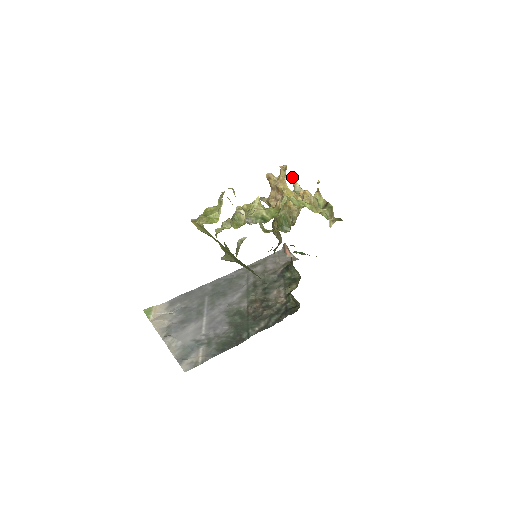
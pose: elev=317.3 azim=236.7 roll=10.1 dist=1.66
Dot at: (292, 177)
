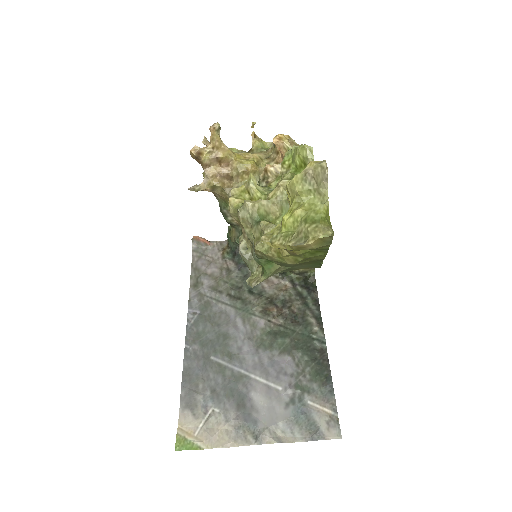
Dot at: (202, 141)
